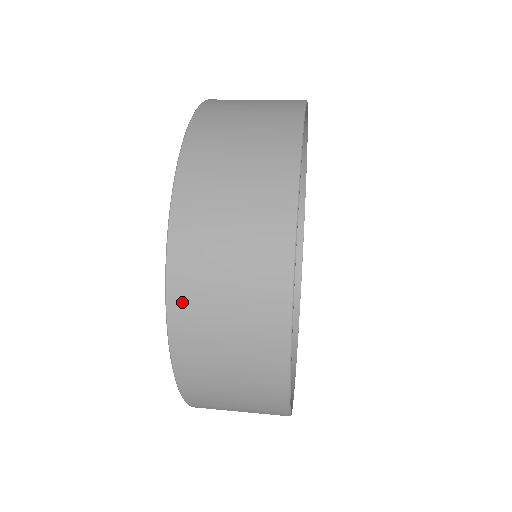
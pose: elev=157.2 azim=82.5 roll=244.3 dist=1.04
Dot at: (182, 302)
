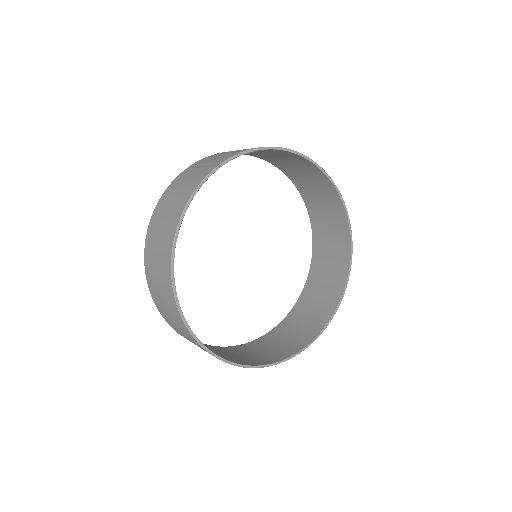
Dot at: occluded
